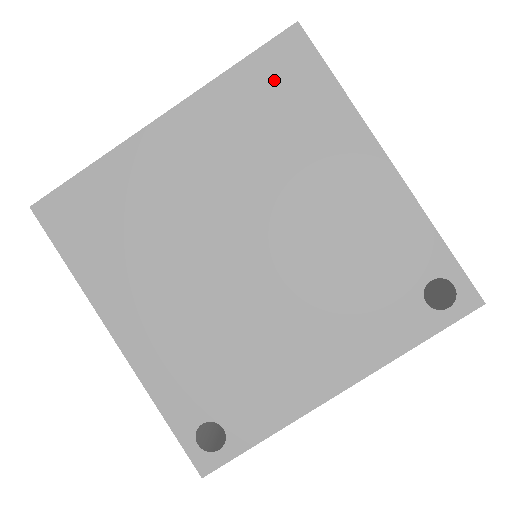
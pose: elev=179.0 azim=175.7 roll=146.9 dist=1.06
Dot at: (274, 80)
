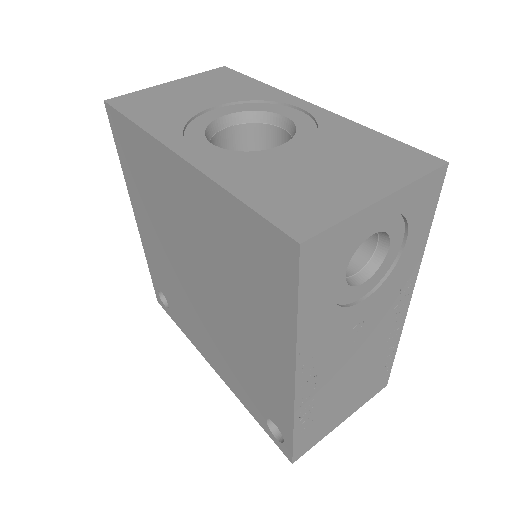
Dot at: (256, 247)
